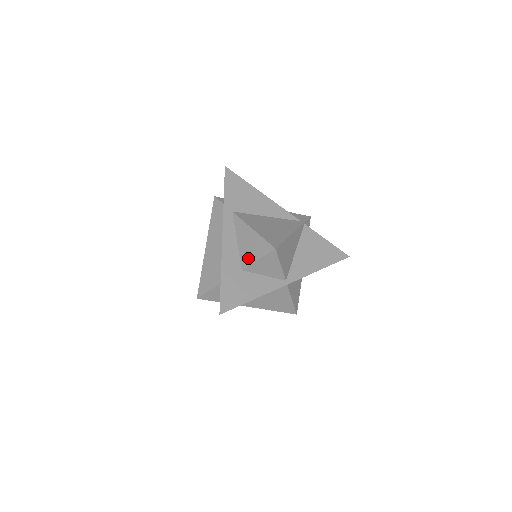
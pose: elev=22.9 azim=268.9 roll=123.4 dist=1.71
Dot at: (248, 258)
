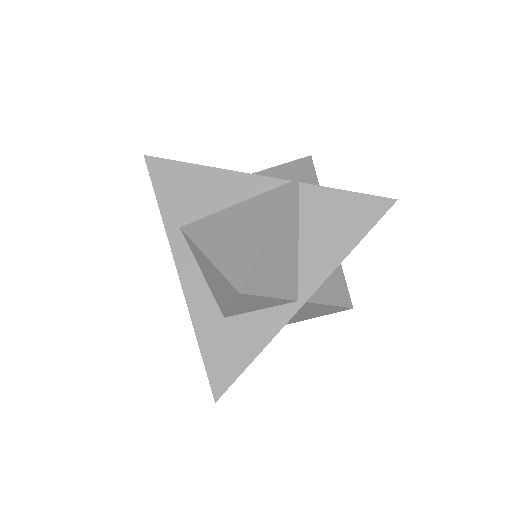
Dot at: (221, 302)
